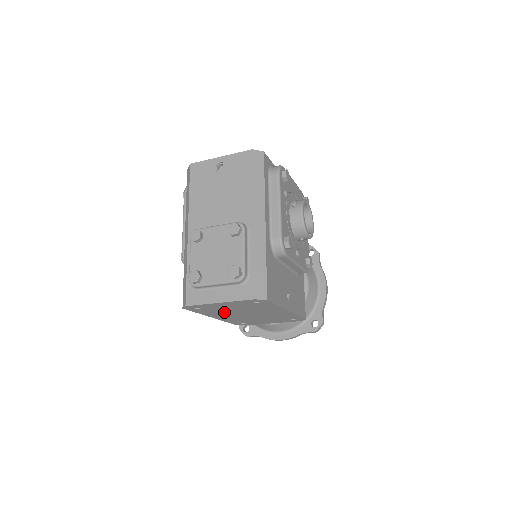
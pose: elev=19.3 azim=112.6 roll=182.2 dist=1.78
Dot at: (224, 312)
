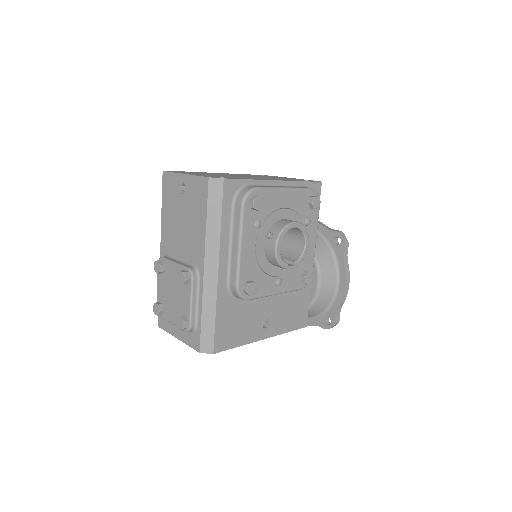
Dot at: occluded
